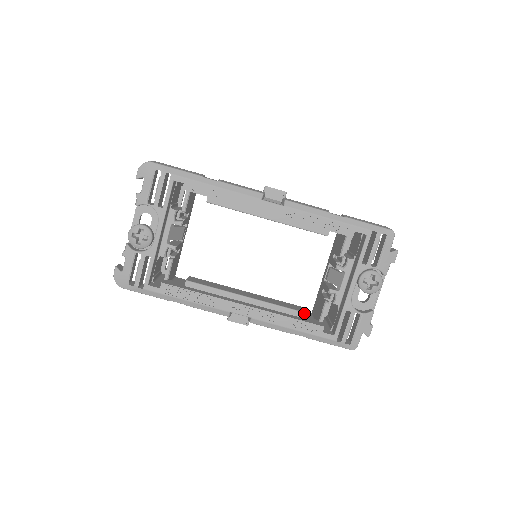
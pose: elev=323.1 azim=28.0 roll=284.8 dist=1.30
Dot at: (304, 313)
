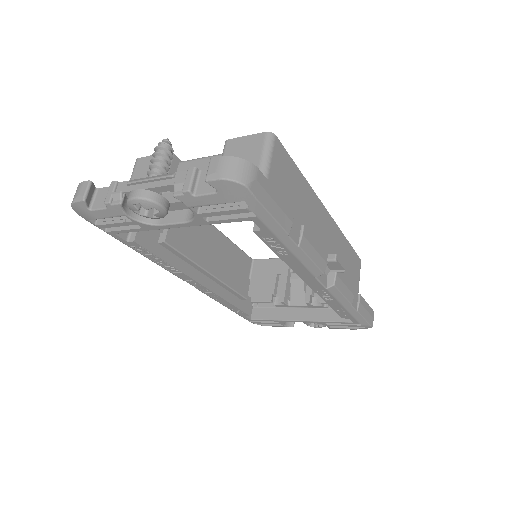
Dot at: (248, 262)
